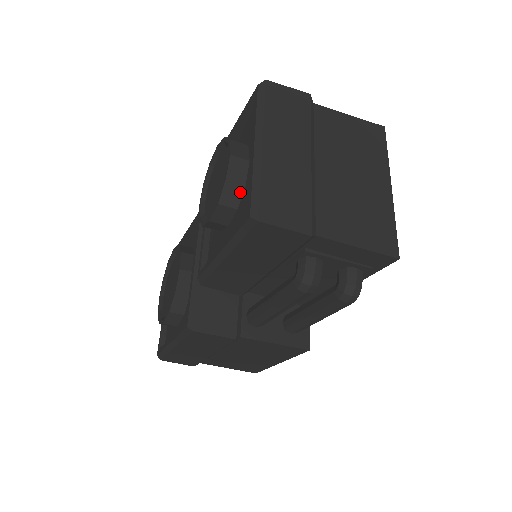
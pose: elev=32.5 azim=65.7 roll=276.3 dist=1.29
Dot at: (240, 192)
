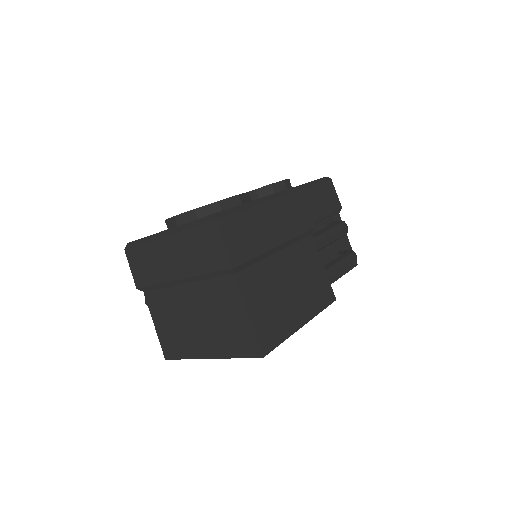
Dot at: occluded
